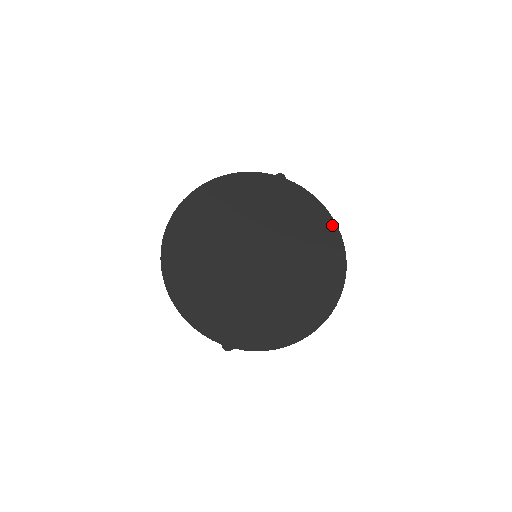
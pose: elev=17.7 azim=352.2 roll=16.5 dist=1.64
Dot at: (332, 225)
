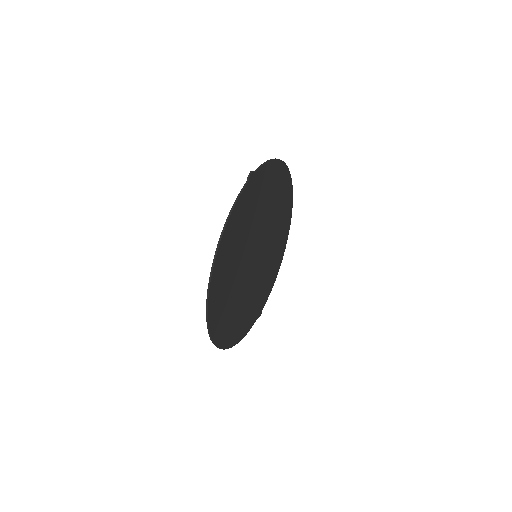
Dot at: (283, 168)
